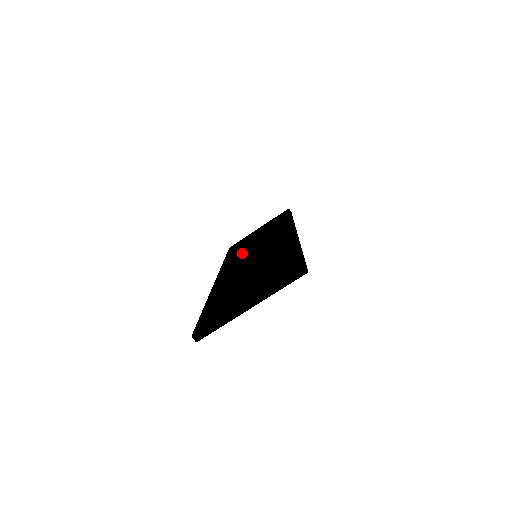
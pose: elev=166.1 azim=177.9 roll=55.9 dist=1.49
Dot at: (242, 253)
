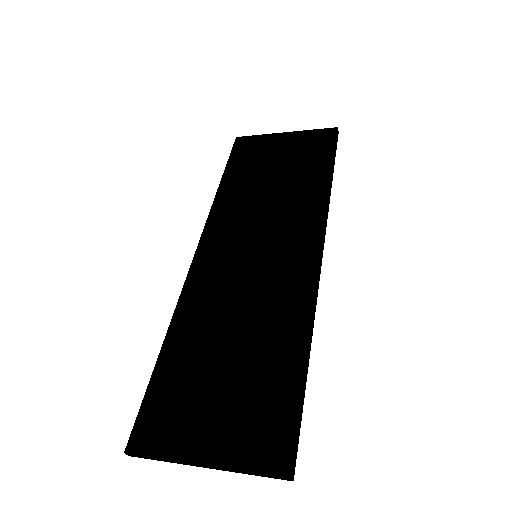
Dot at: (243, 212)
